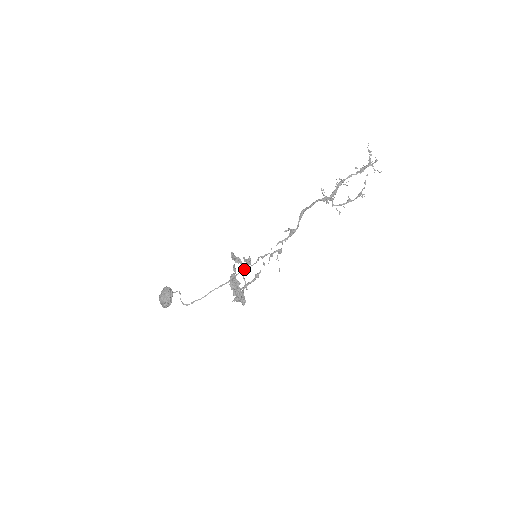
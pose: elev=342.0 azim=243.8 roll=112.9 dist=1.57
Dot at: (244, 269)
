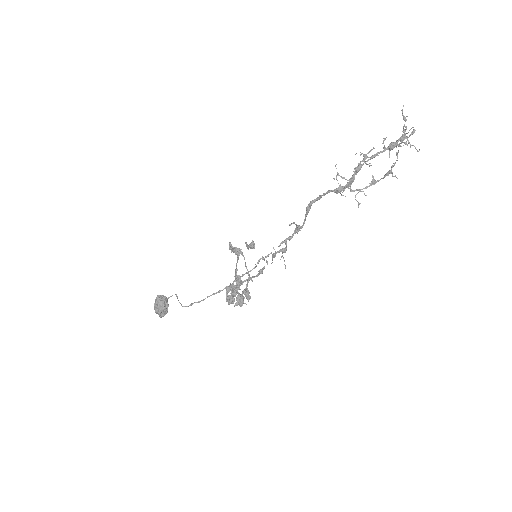
Dot at: (242, 276)
